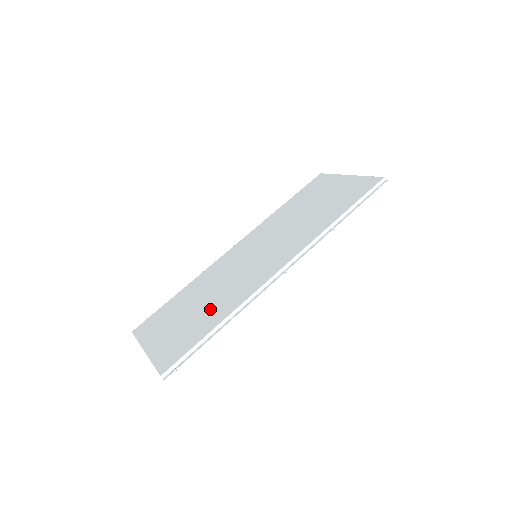
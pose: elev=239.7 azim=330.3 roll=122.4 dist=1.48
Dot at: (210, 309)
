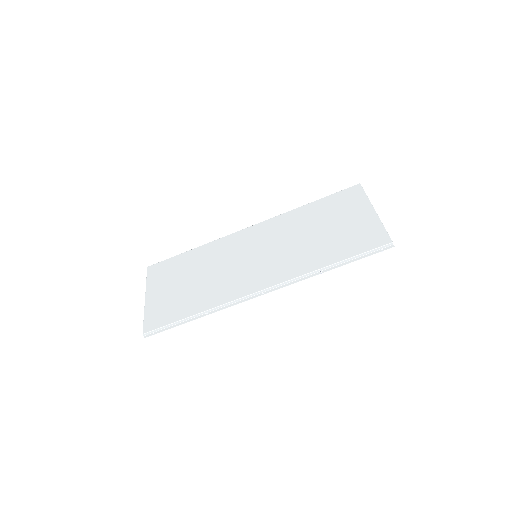
Dot at: (199, 292)
